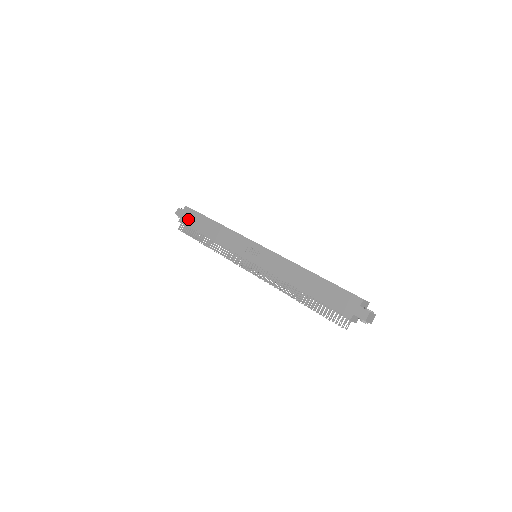
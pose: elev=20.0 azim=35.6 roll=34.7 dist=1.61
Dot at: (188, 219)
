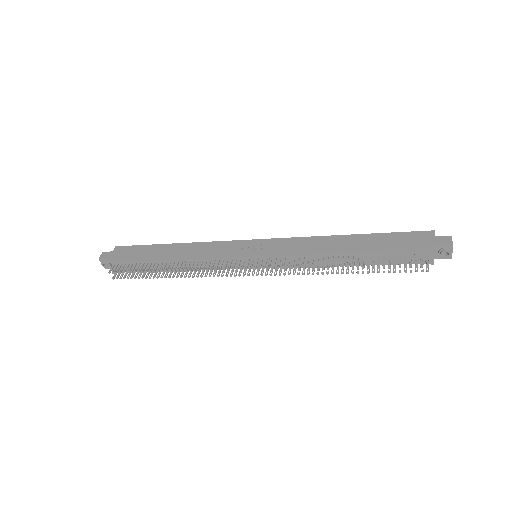
Dot at: (126, 255)
